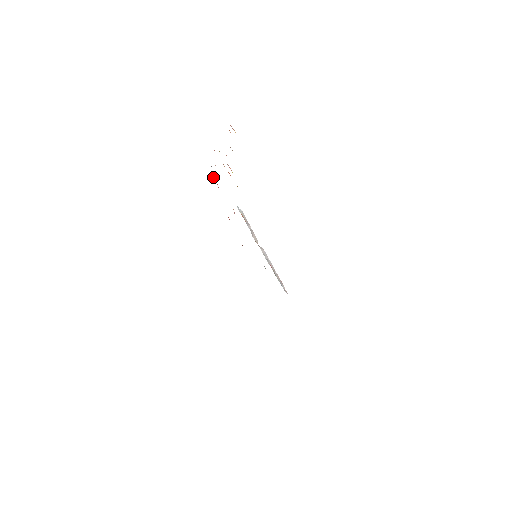
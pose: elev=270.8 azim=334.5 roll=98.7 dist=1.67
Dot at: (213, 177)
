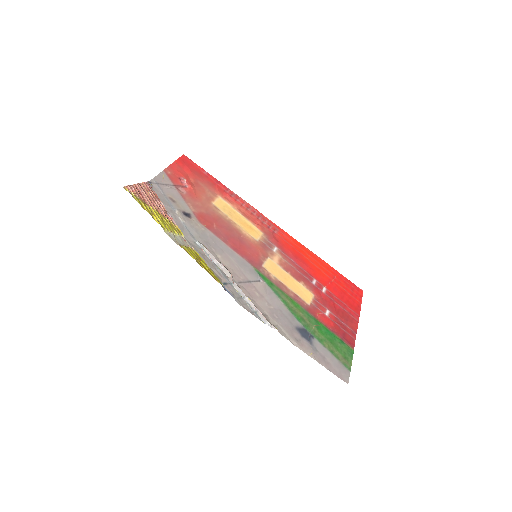
Dot at: (181, 180)
